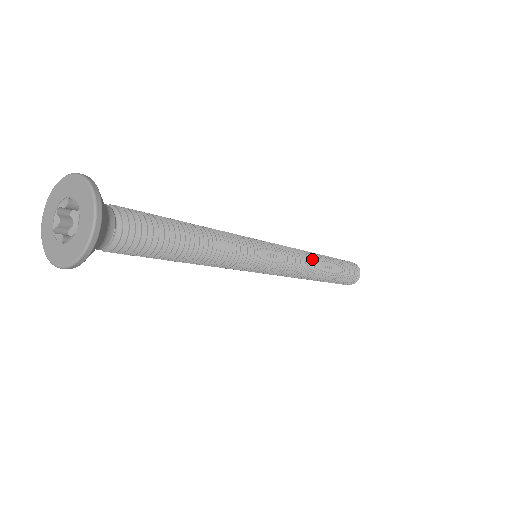
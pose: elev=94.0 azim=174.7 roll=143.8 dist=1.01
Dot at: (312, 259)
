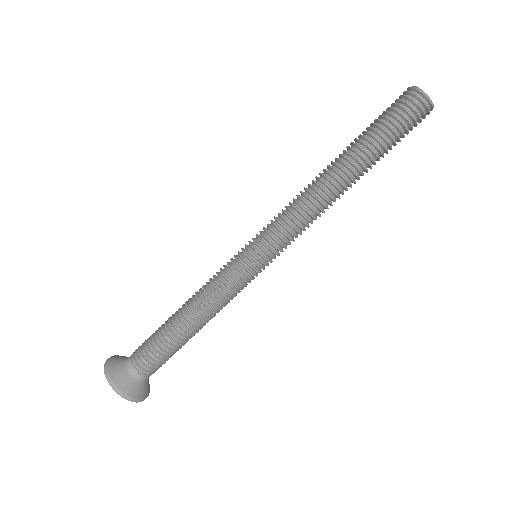
Dot at: (316, 192)
